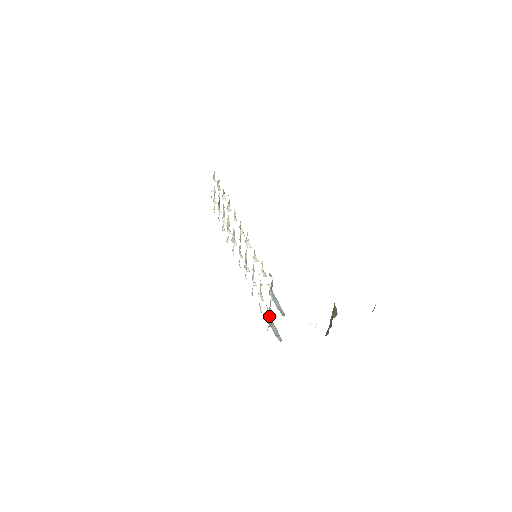
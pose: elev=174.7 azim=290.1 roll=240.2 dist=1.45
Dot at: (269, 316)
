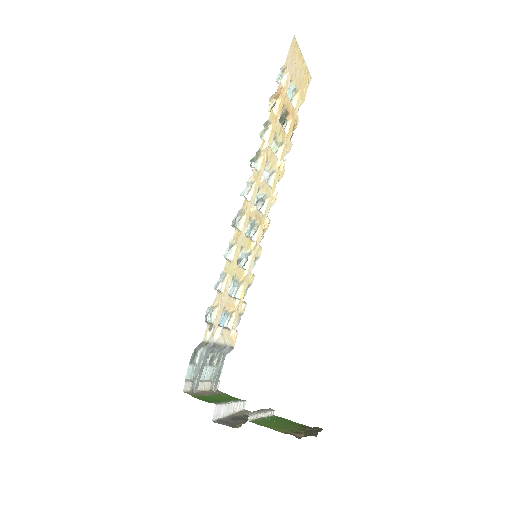
Dot at: (222, 350)
